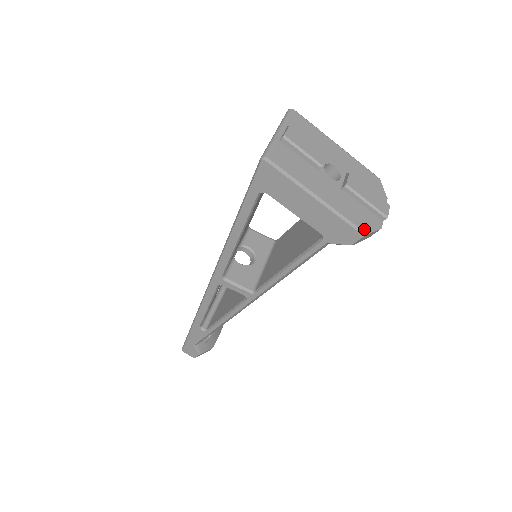
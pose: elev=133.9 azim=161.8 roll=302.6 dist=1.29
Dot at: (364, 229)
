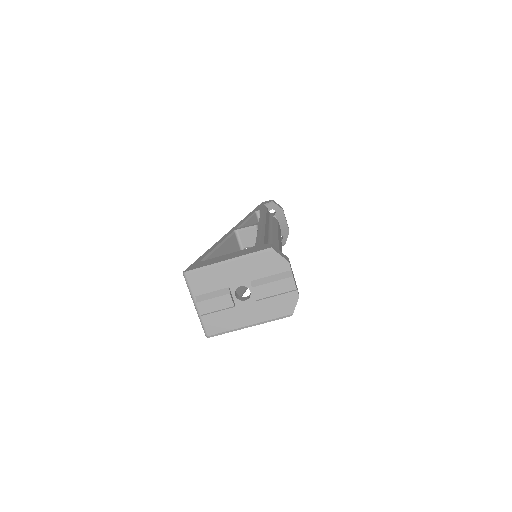
Dot at: (289, 313)
